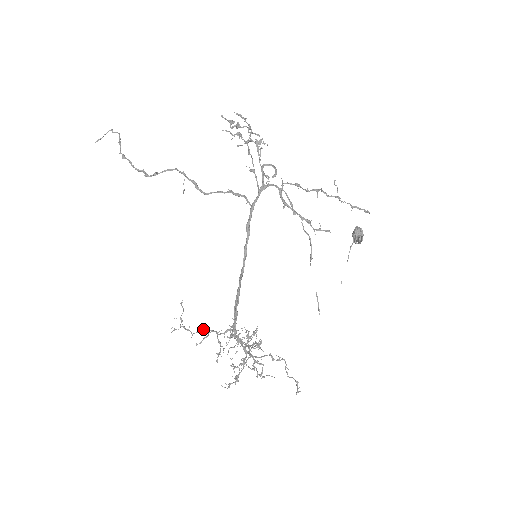
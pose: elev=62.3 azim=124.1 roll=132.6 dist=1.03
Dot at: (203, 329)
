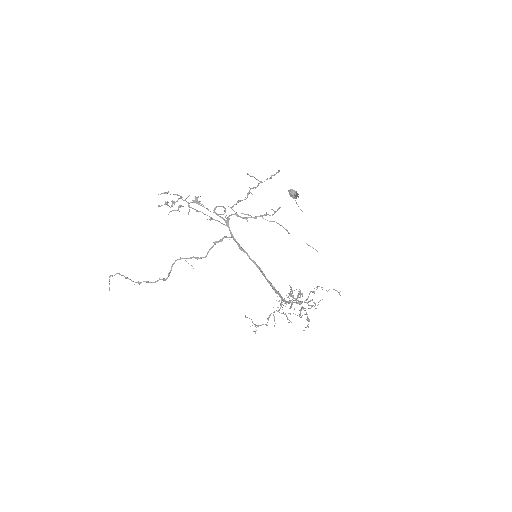
Dot at: (269, 316)
